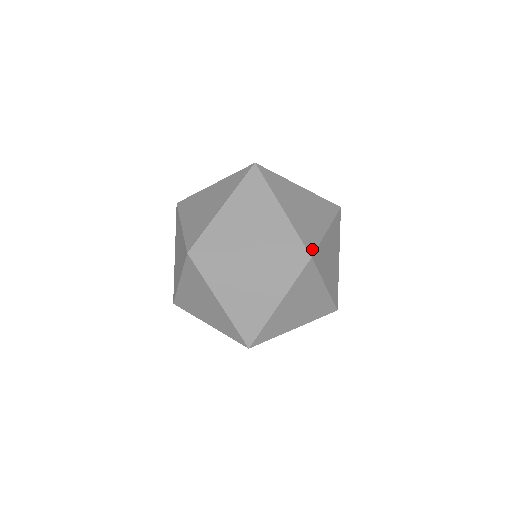
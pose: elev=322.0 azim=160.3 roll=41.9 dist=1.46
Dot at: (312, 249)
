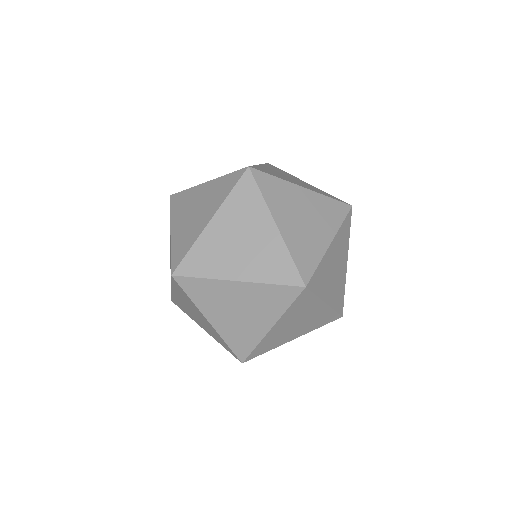
Dot at: (311, 286)
